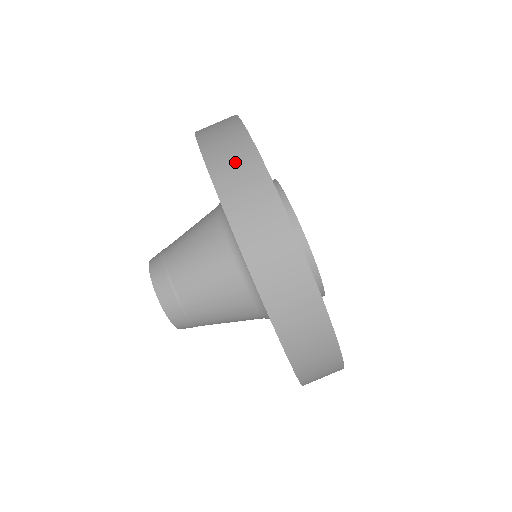
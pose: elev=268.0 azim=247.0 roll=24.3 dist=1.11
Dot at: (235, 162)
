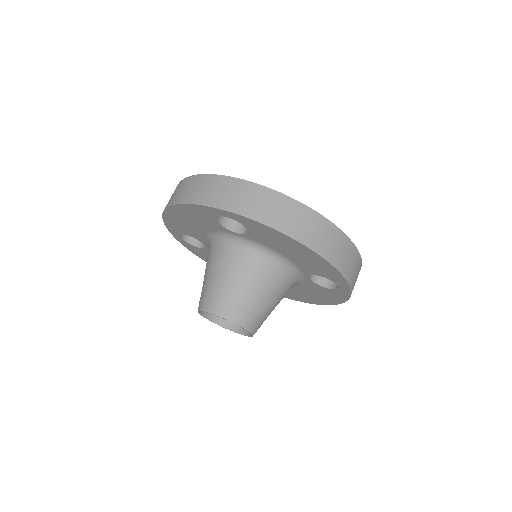
Dot at: (213, 189)
